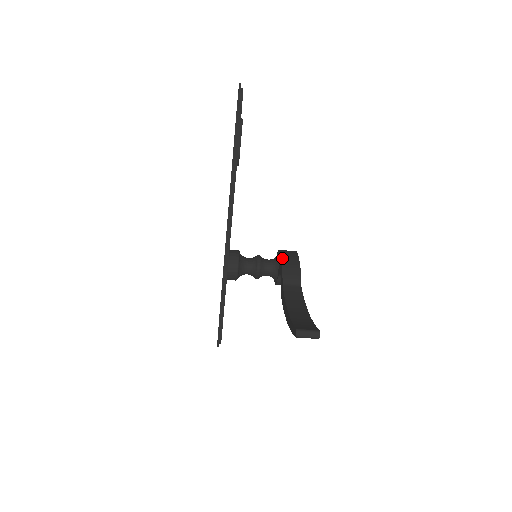
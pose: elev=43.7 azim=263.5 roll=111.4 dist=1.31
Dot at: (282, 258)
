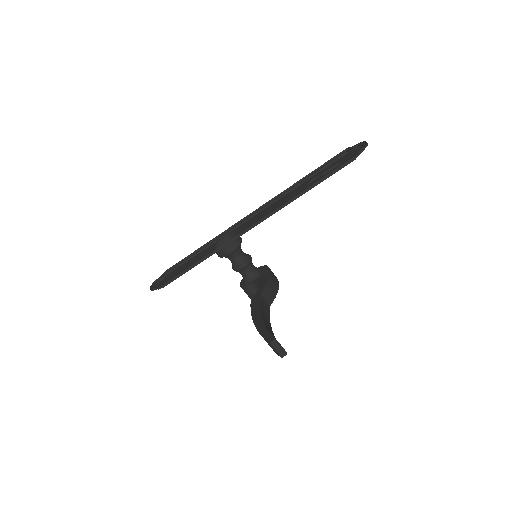
Dot at: (270, 274)
